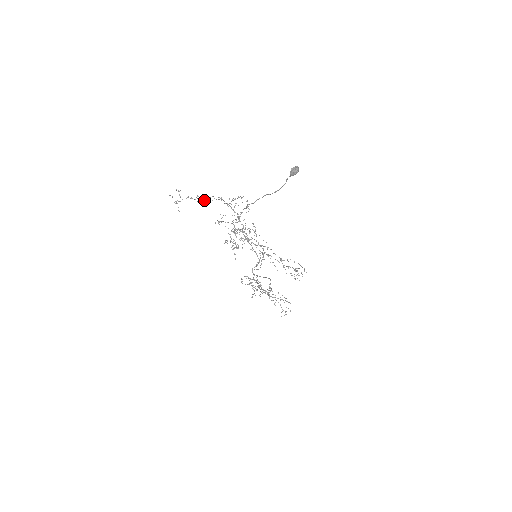
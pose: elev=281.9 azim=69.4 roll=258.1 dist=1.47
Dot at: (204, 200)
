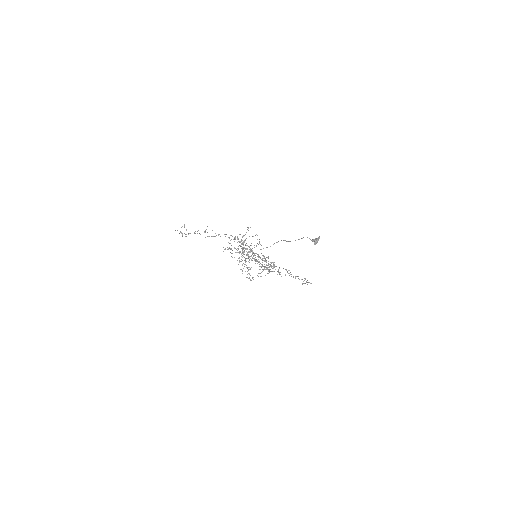
Dot at: (214, 236)
